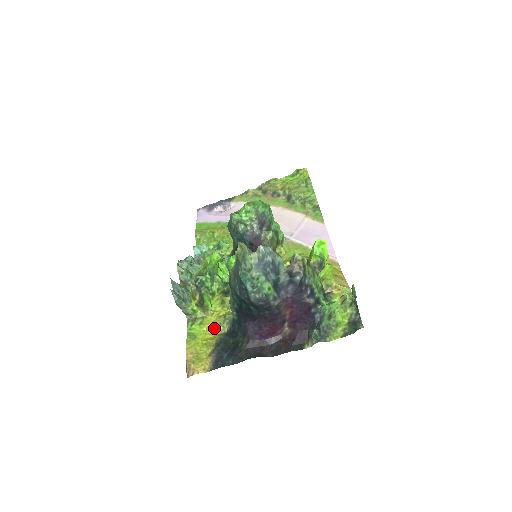
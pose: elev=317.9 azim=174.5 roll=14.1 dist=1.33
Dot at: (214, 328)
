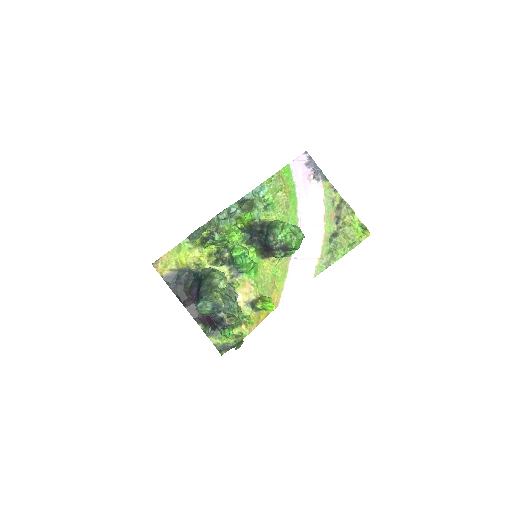
Dot at: (190, 260)
